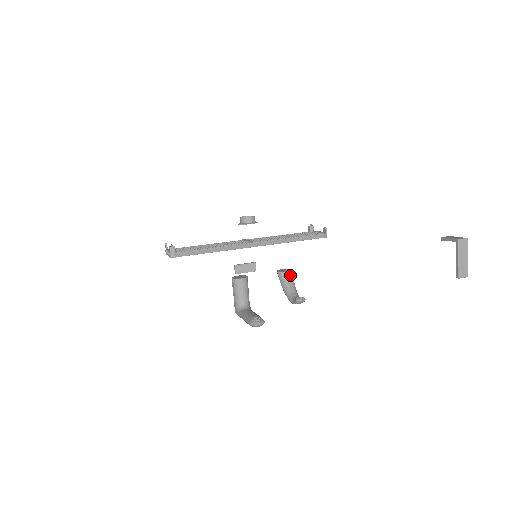
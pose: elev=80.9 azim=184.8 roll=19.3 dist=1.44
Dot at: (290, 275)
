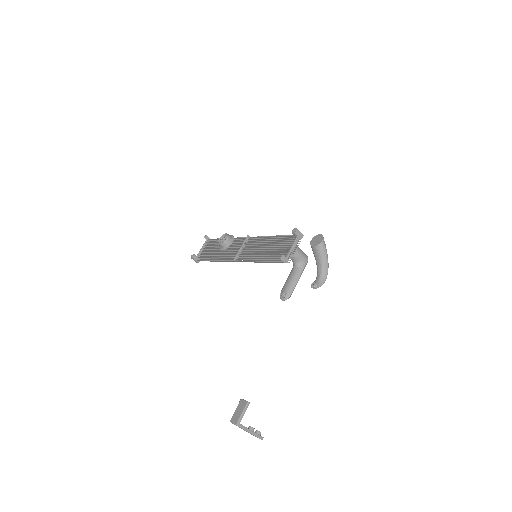
Dot at: (317, 250)
